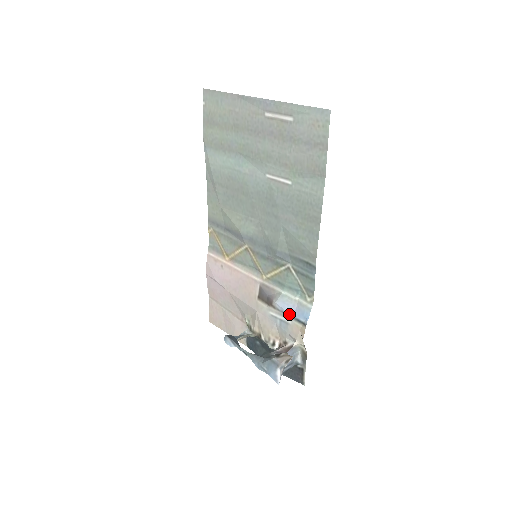
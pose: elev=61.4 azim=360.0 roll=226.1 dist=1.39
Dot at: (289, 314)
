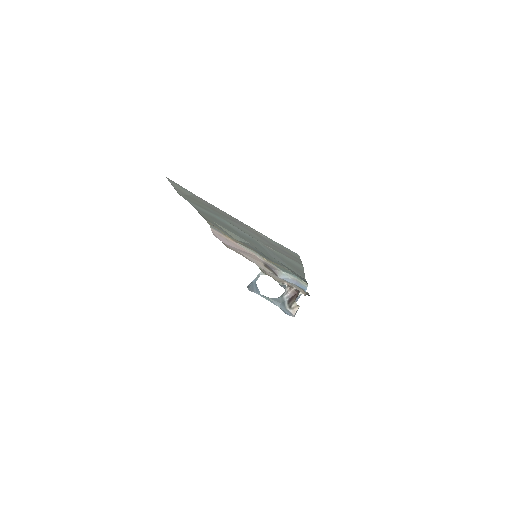
Dot at: occluded
